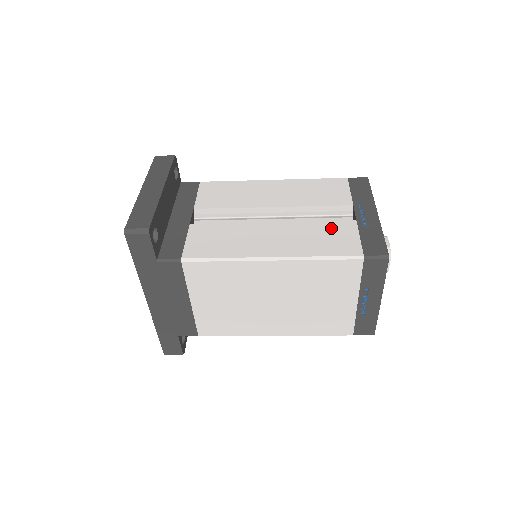
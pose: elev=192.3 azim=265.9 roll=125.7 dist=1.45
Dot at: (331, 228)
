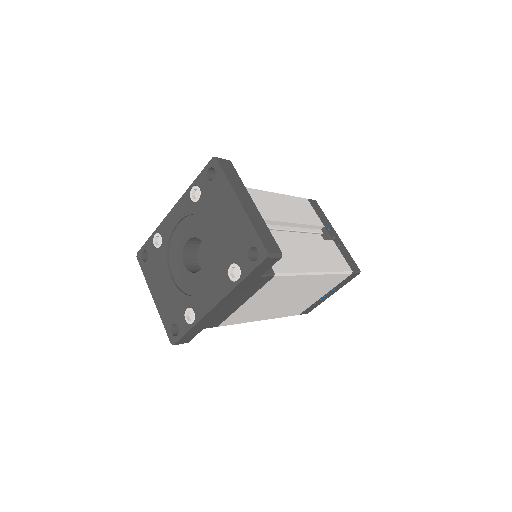
Dot at: (328, 247)
